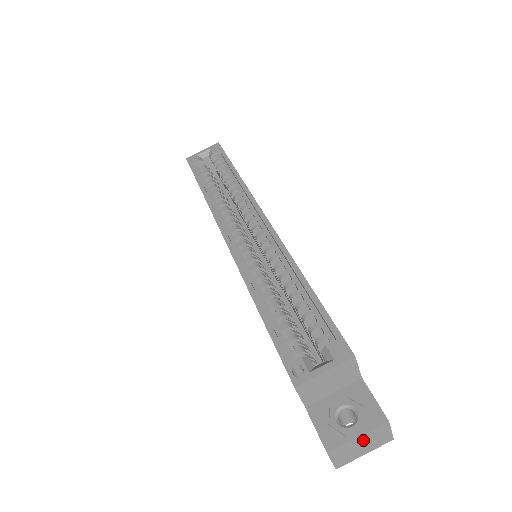
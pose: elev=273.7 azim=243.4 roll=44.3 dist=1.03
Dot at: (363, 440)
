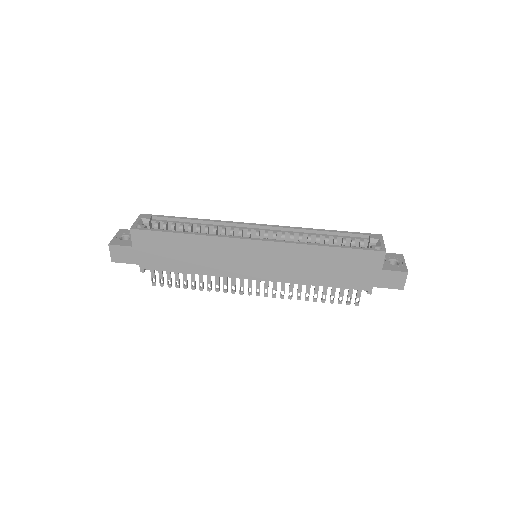
Dot at: occluded
